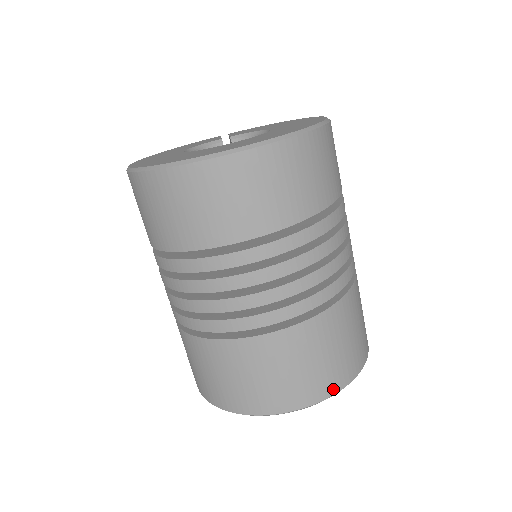
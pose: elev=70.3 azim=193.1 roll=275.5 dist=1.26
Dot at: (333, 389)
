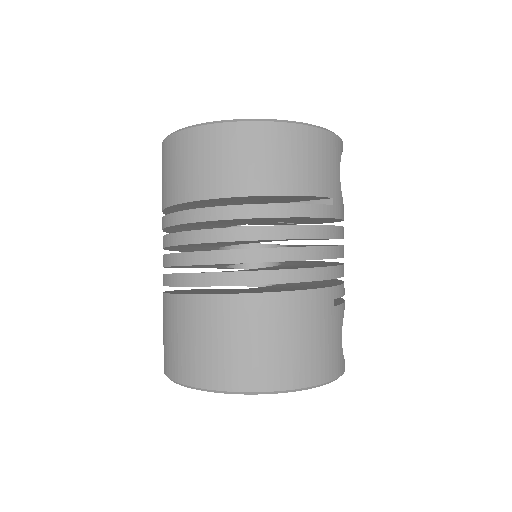
Dot at: (228, 384)
